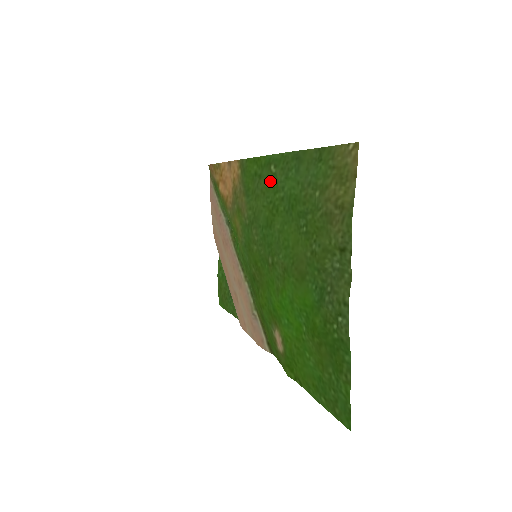
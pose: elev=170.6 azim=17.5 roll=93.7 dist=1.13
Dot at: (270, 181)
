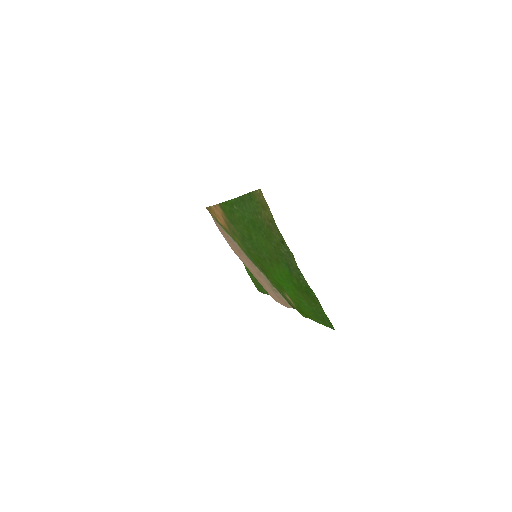
Dot at: (238, 214)
